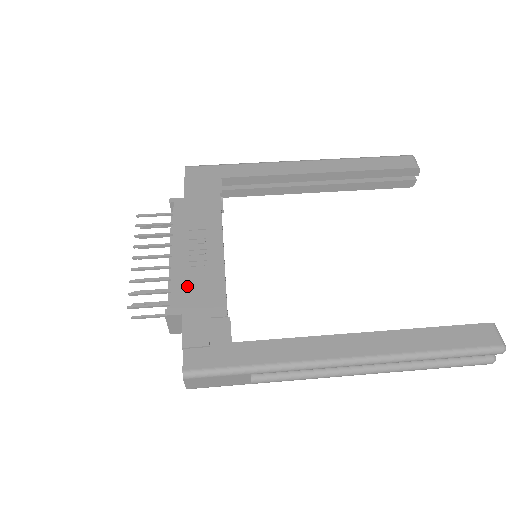
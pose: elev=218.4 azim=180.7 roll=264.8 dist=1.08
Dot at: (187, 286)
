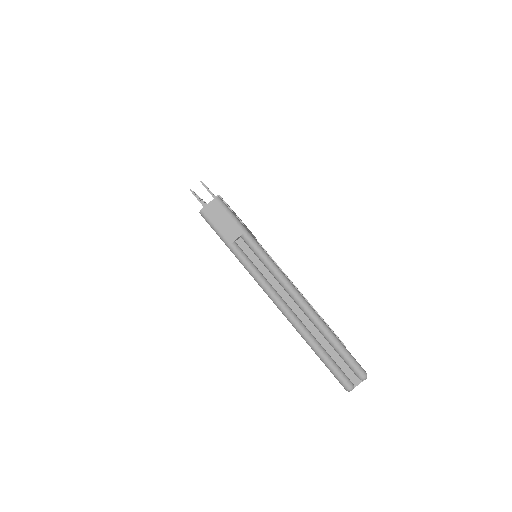
Dot at: occluded
